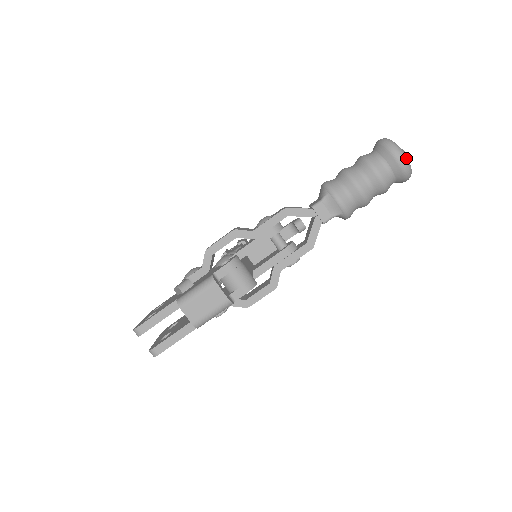
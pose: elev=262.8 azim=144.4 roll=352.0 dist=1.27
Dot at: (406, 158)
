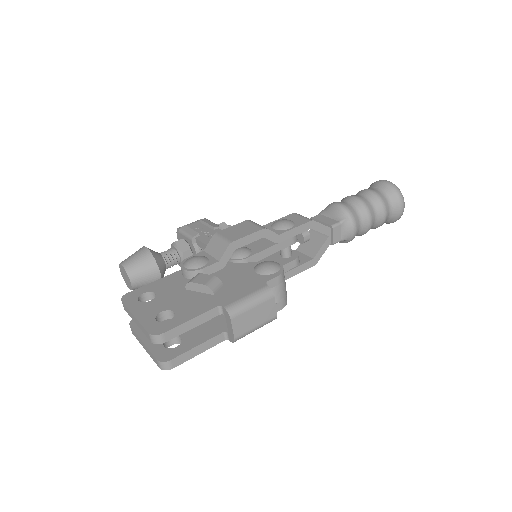
Dot at: occluded
